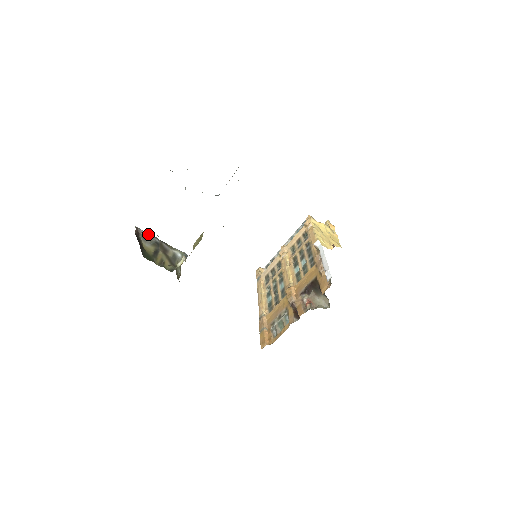
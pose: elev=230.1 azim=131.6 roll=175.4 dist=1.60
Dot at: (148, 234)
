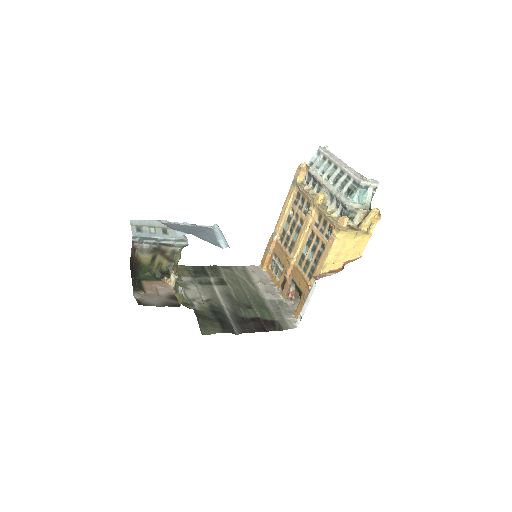
Dot at: (145, 244)
